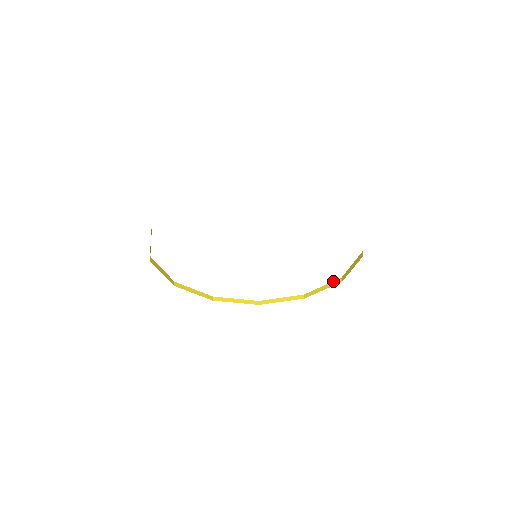
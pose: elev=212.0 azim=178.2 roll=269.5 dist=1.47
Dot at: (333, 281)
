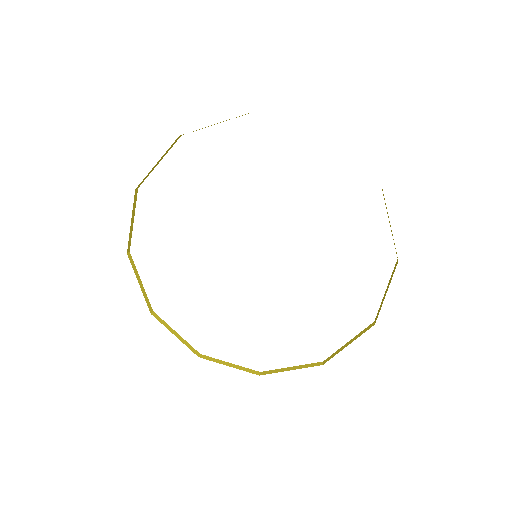
Dot at: (248, 368)
